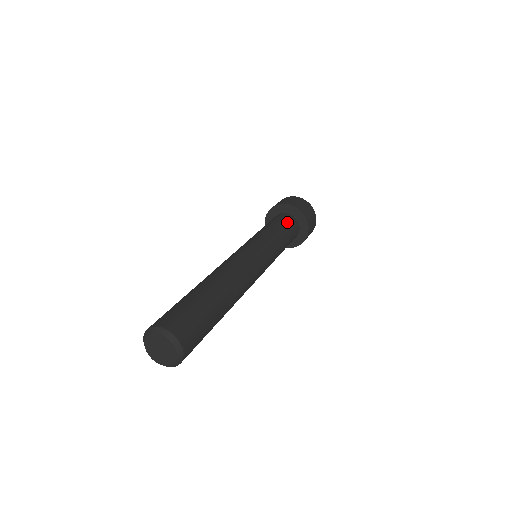
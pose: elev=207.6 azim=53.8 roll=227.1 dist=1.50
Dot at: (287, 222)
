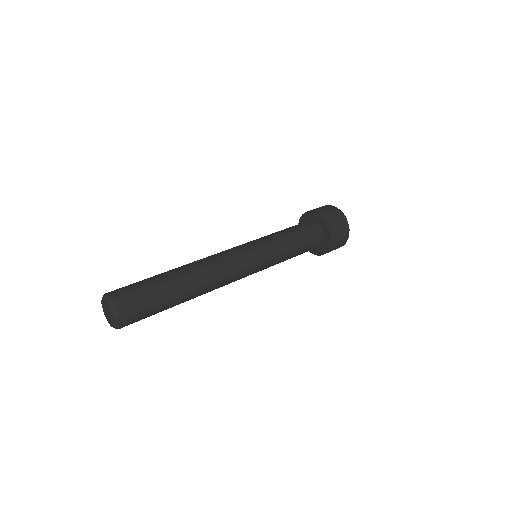
Dot at: (306, 230)
